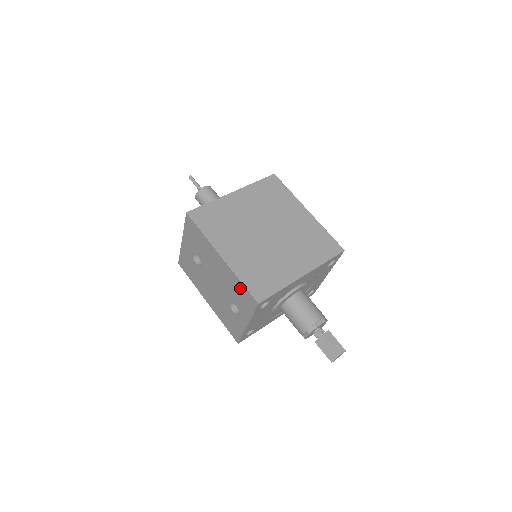
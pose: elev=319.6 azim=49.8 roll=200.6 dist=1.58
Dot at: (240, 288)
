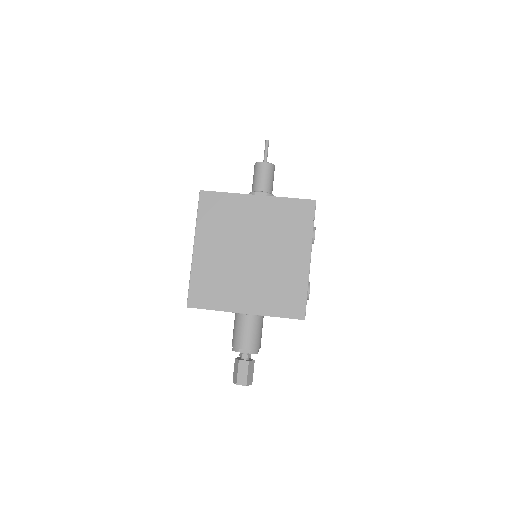
Dot at: occluded
